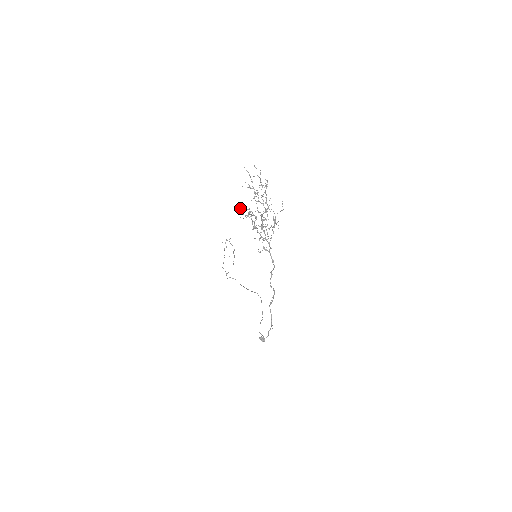
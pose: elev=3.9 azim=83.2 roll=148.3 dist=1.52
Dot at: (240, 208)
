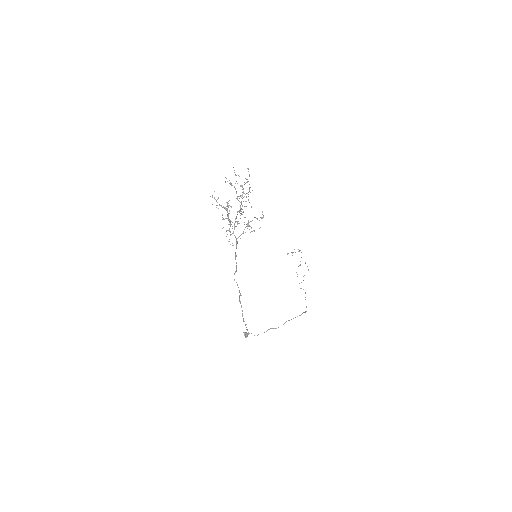
Dot at: (212, 196)
